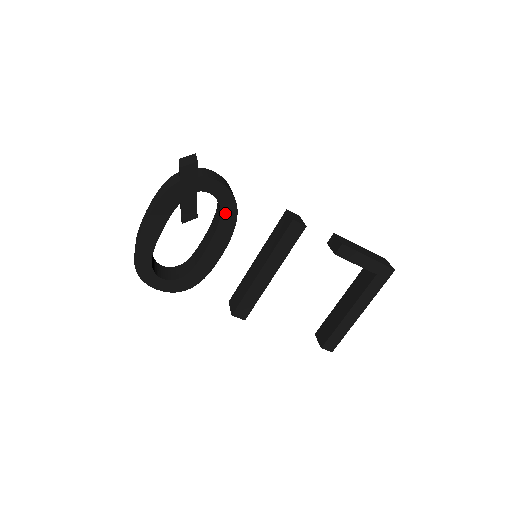
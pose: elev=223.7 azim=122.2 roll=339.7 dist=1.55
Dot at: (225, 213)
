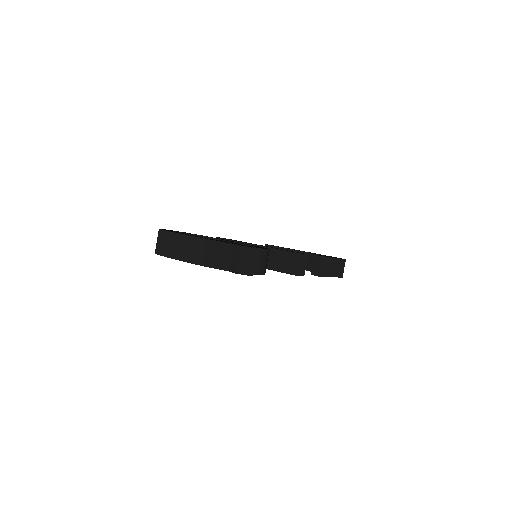
Dot at: occluded
